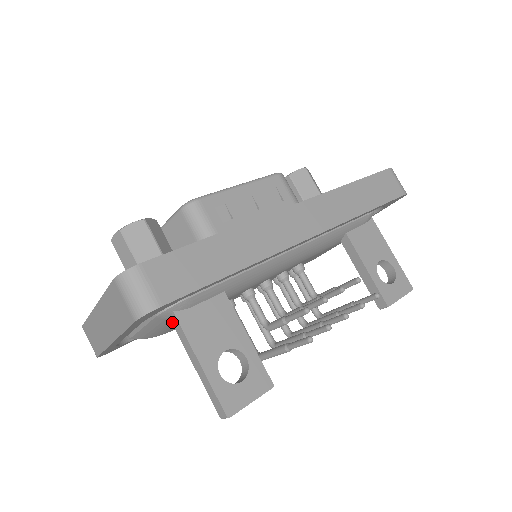
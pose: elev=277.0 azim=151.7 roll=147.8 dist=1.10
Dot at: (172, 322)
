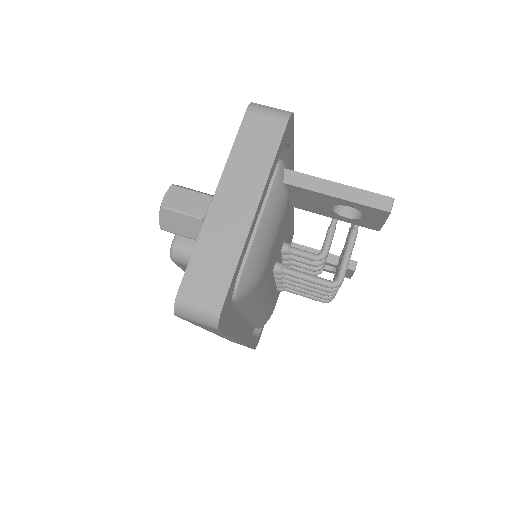
Dot at: (288, 182)
